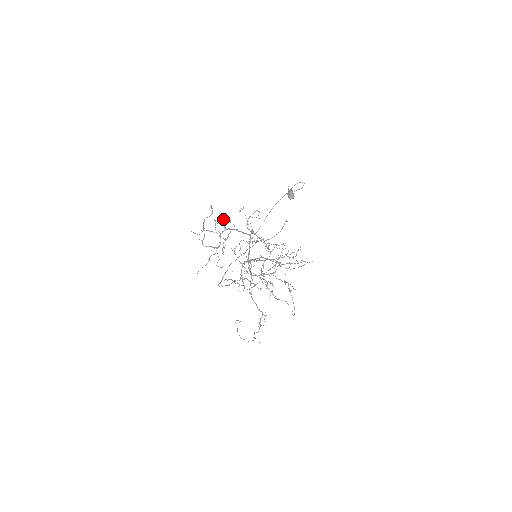
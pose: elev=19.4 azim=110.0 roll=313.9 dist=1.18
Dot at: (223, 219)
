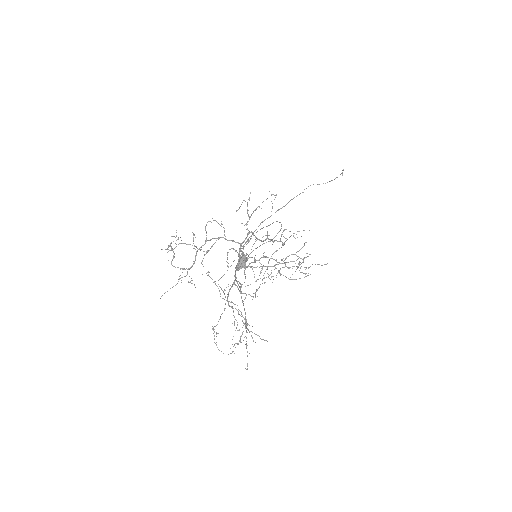
Dot at: (205, 230)
